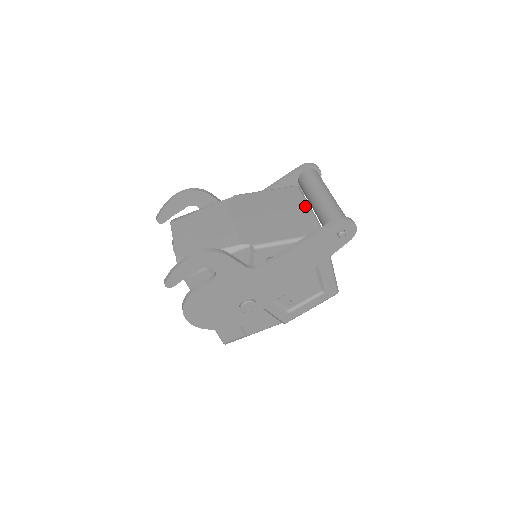
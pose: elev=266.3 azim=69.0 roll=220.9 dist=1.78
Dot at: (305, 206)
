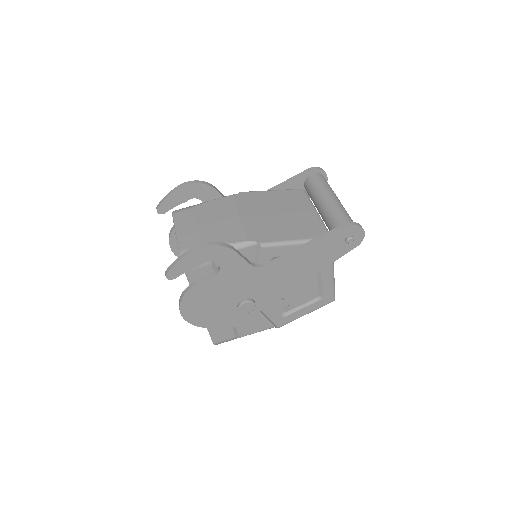
Dot at: (312, 209)
